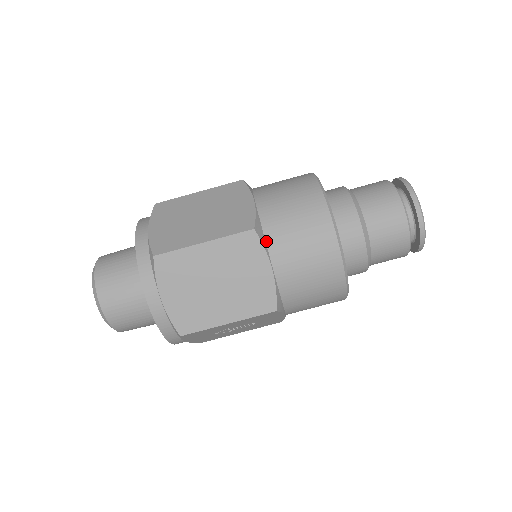
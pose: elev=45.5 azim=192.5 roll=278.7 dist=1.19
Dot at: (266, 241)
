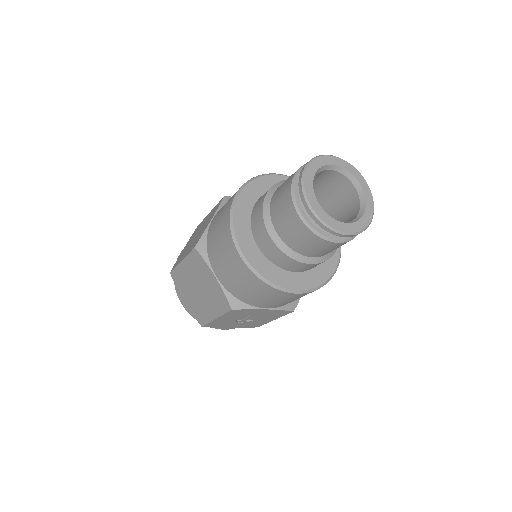
Dot at: (208, 254)
